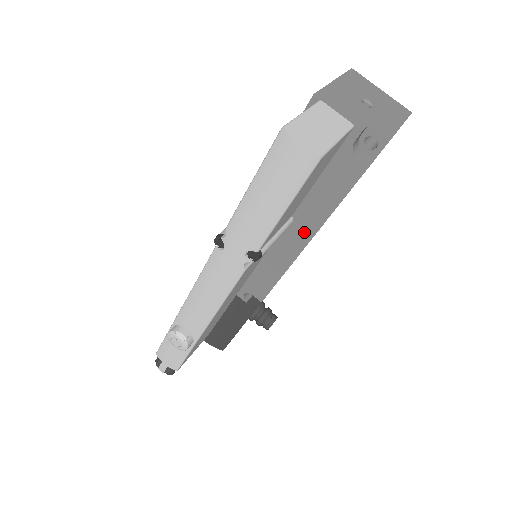
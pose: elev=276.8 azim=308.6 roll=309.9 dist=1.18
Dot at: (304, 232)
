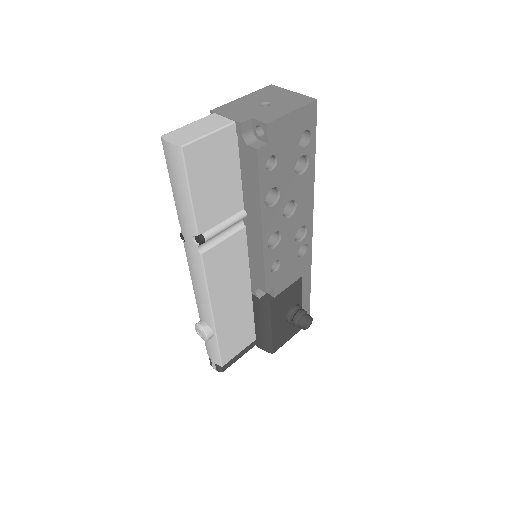
Dot at: (255, 220)
